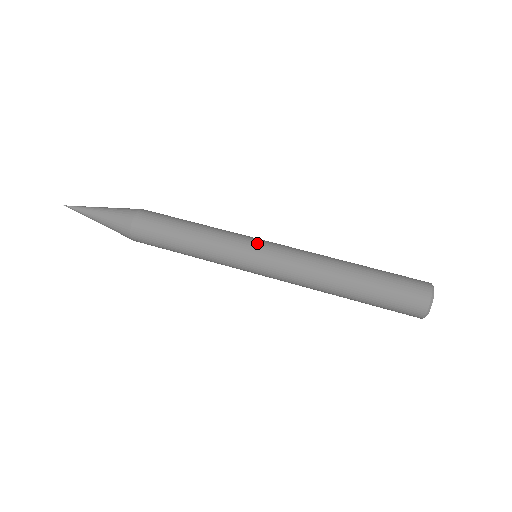
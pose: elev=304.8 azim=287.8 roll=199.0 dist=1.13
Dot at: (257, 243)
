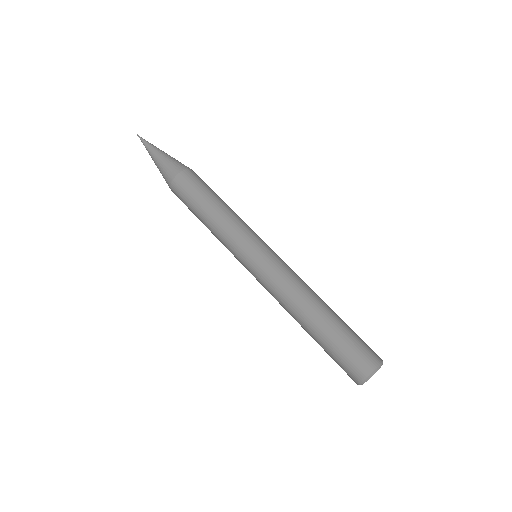
Dot at: (263, 245)
